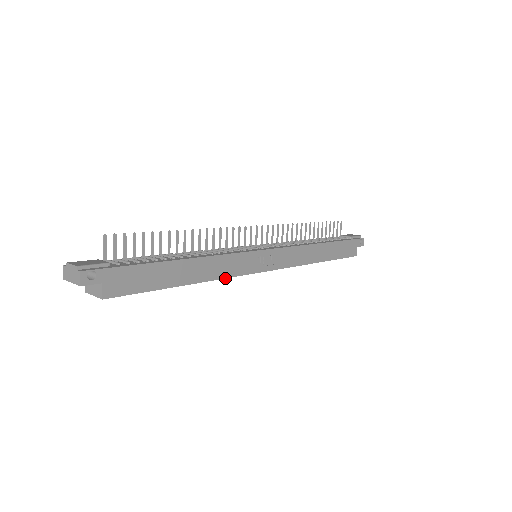
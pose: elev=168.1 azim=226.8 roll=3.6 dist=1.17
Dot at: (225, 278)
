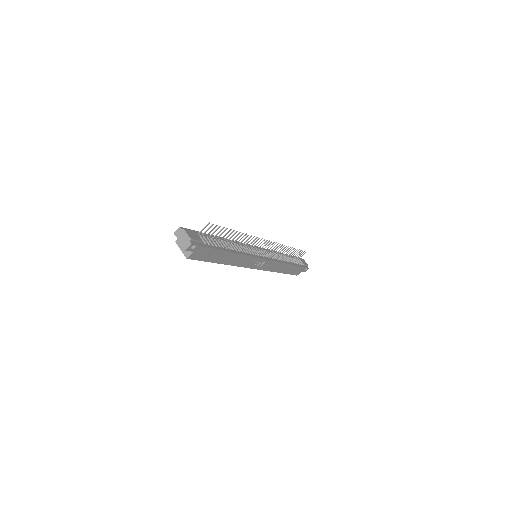
Dot at: (237, 266)
